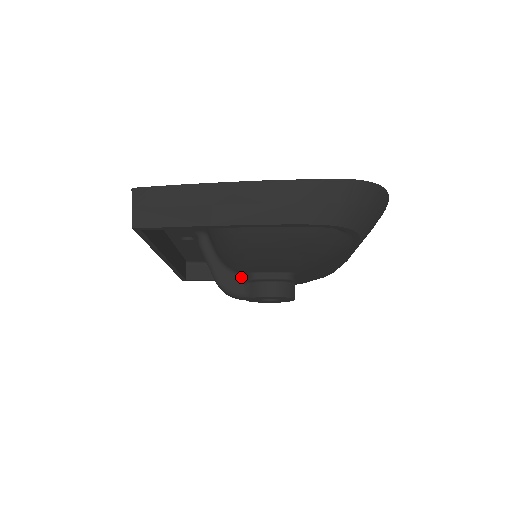
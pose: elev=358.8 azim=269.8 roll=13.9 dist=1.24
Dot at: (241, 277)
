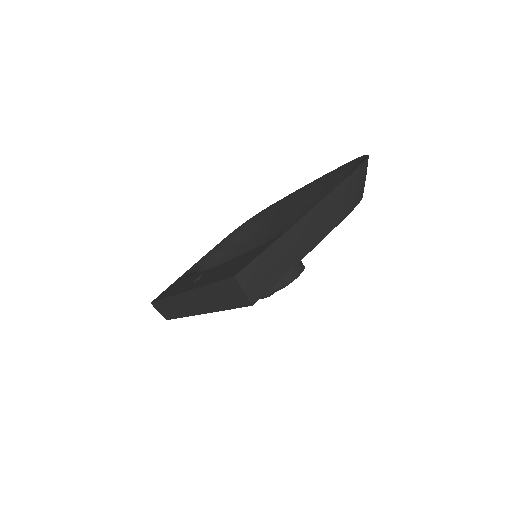
Dot at: occluded
